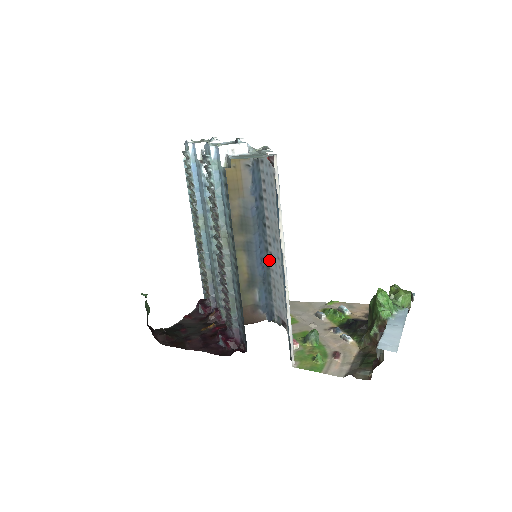
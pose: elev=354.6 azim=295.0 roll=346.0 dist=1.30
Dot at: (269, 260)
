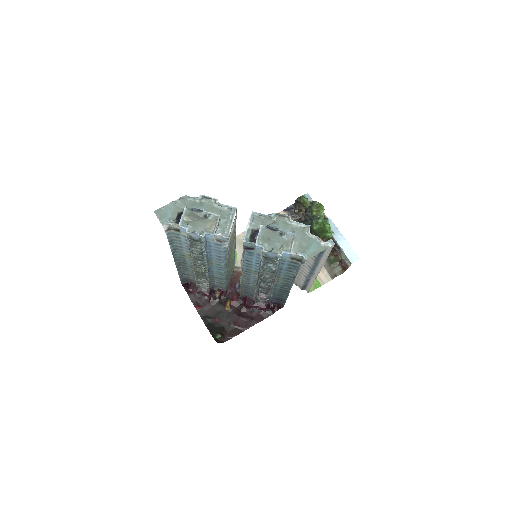
Dot at: occluded
